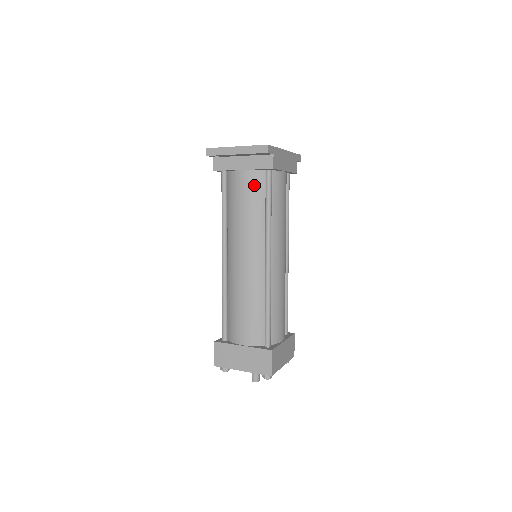
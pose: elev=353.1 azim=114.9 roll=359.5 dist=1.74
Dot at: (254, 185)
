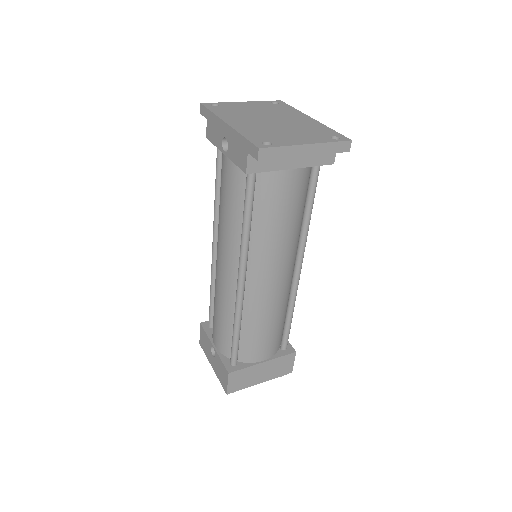
Dot at: (301, 186)
